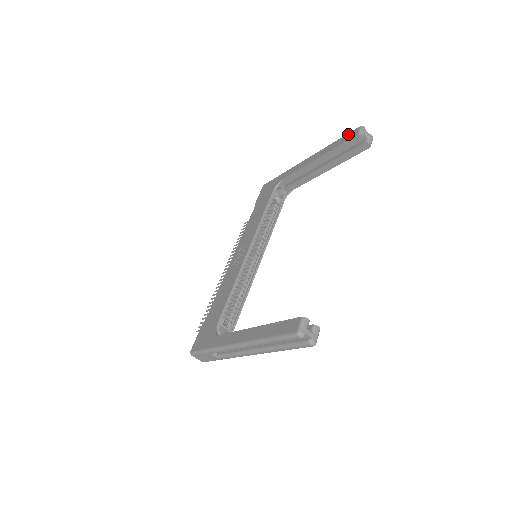
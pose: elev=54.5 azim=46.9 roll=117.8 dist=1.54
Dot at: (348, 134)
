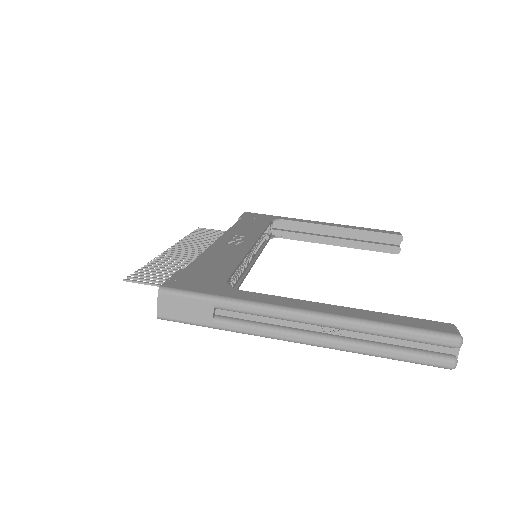
Dot at: (384, 230)
